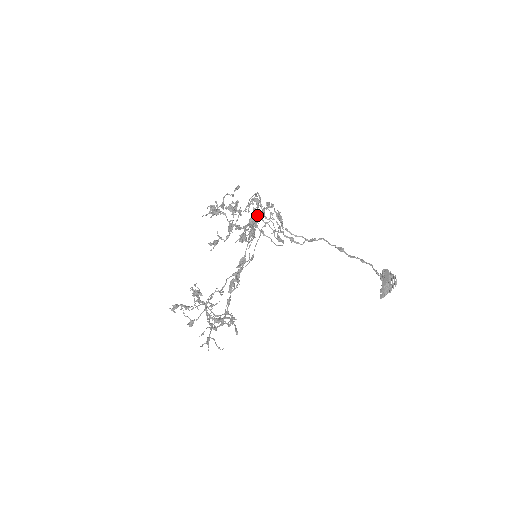
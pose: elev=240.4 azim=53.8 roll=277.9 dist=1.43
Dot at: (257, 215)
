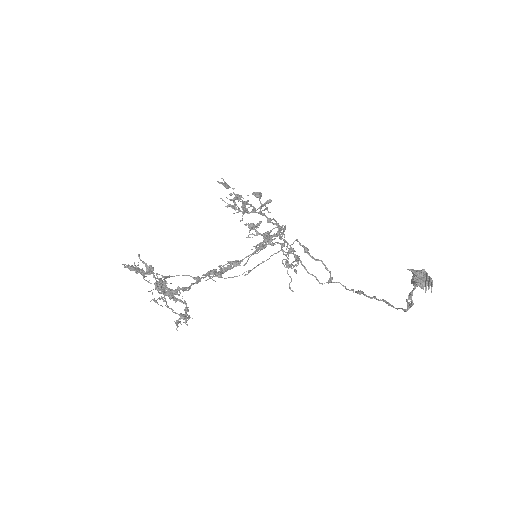
Dot at: occluded
